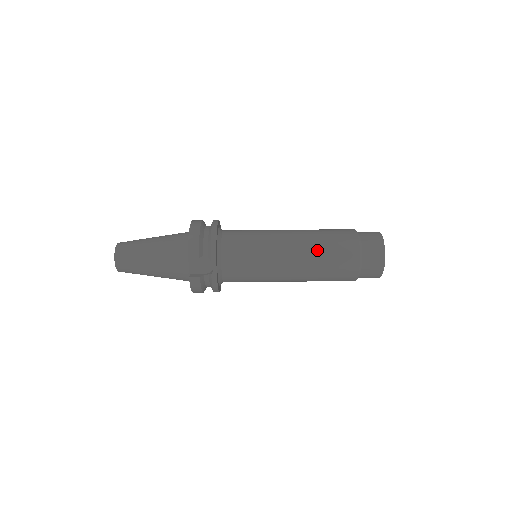
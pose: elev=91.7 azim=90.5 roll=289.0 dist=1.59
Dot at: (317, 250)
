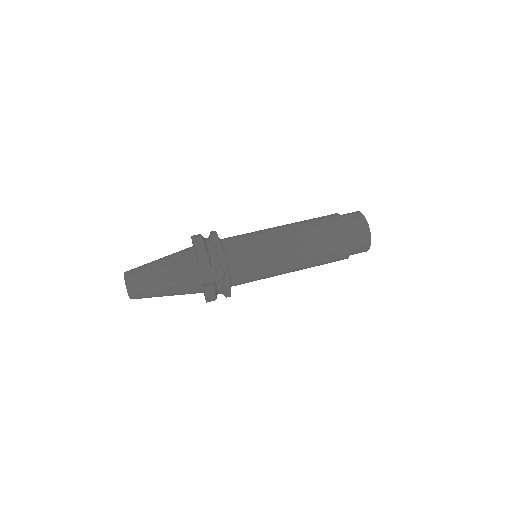
Dot at: (312, 237)
